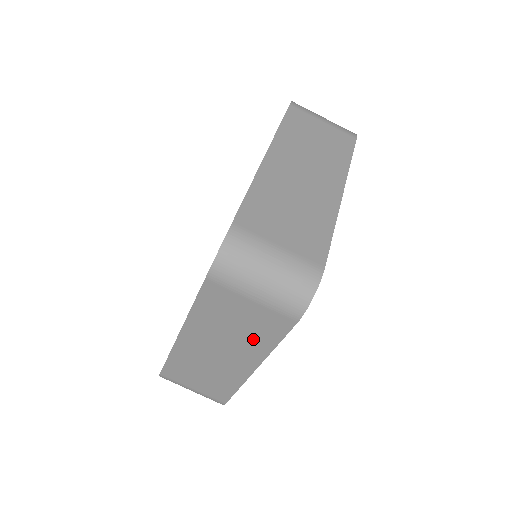
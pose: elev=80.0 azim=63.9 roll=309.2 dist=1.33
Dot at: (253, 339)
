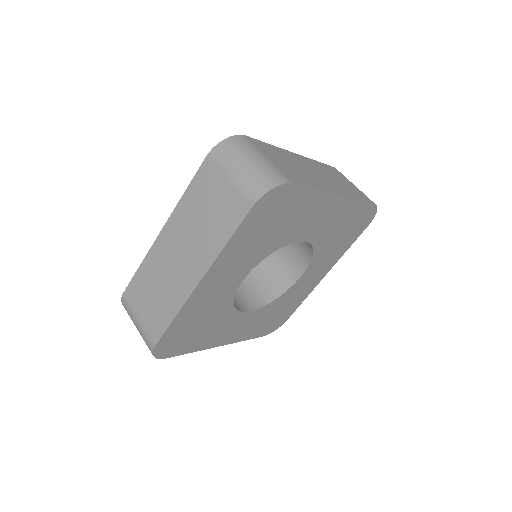
Dot at: (213, 233)
